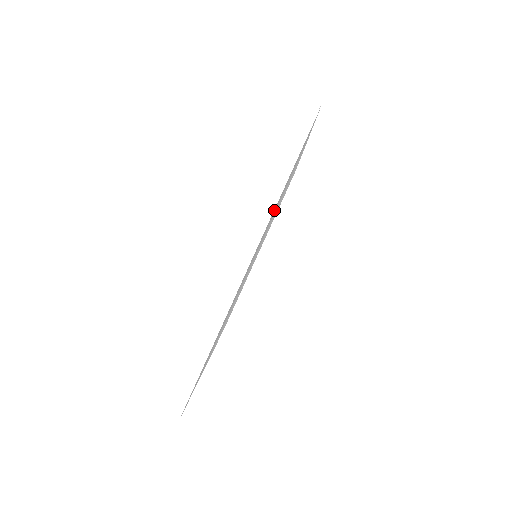
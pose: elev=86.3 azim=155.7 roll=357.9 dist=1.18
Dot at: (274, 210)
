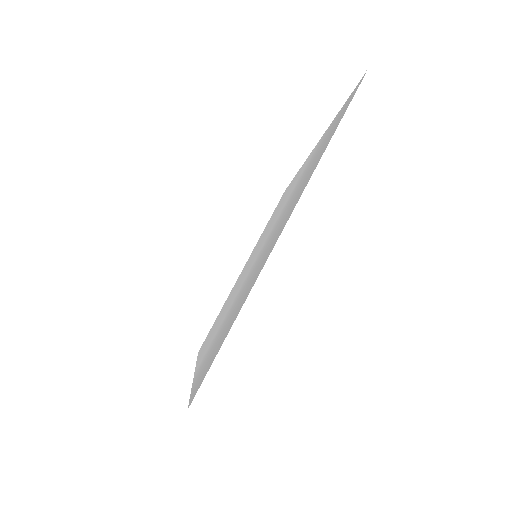
Dot at: (309, 175)
